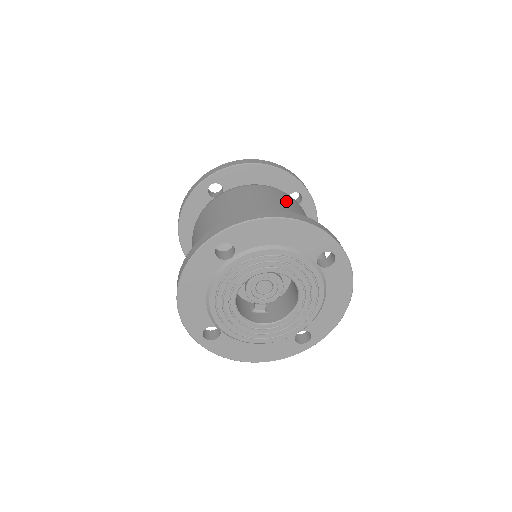
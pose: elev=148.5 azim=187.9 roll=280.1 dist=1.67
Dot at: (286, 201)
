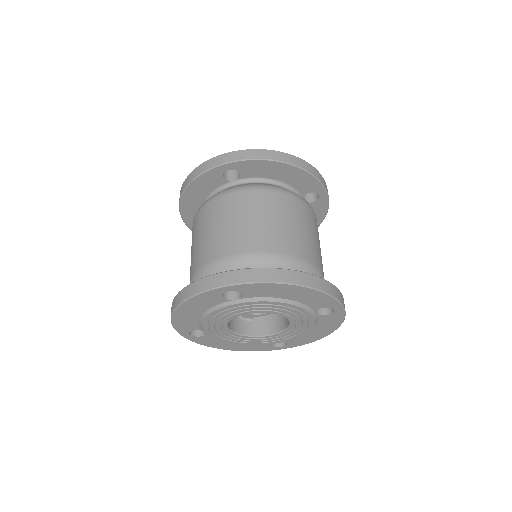
Dot at: (303, 222)
